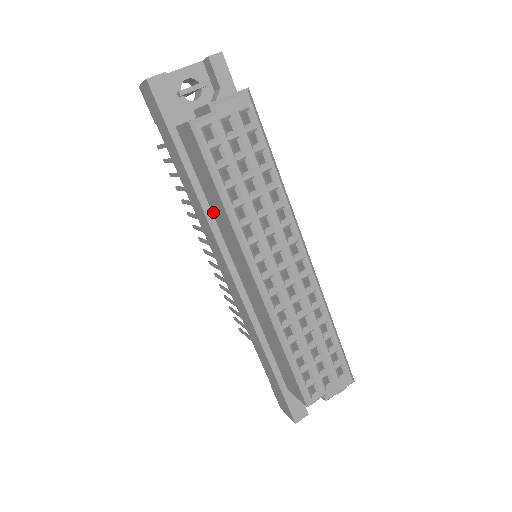
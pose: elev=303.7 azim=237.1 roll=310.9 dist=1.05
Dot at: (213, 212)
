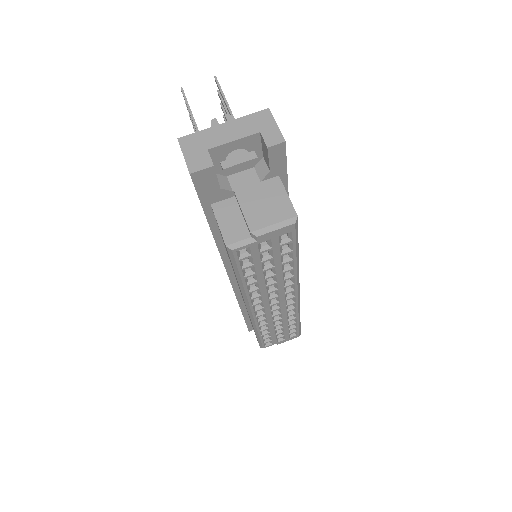
Dot at: (227, 254)
